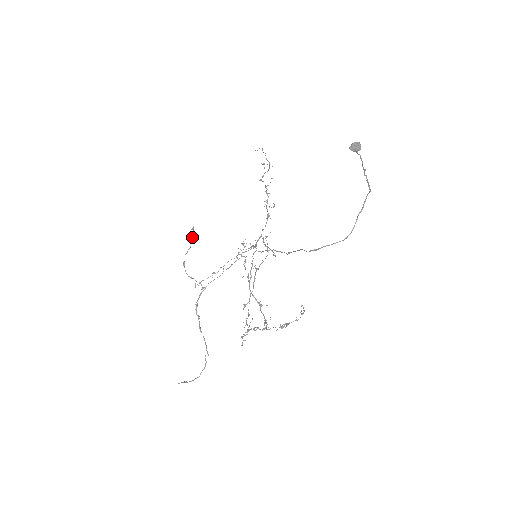
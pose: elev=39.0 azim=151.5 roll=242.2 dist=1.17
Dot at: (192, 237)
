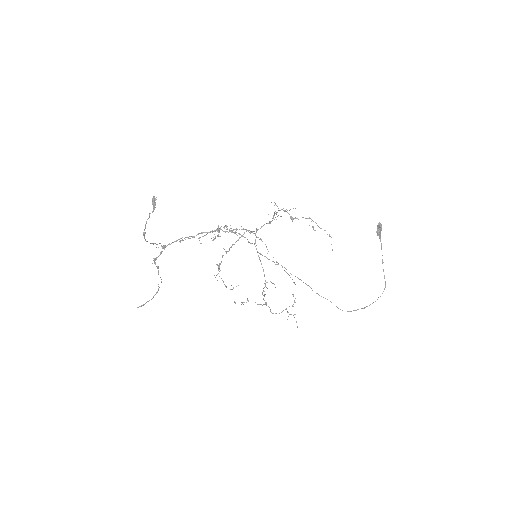
Dot at: (154, 208)
